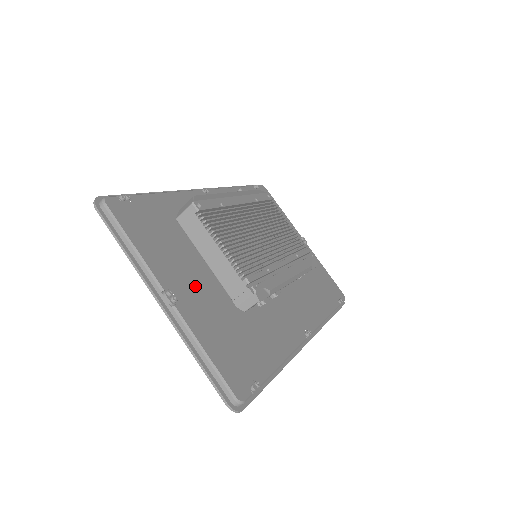
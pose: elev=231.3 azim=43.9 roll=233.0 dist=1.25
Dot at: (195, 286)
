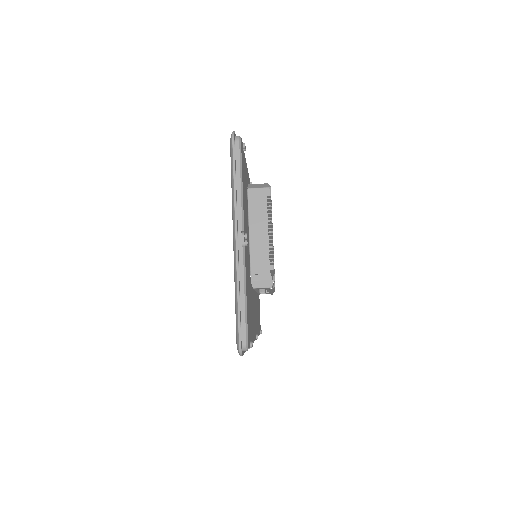
Dot at: occluded
